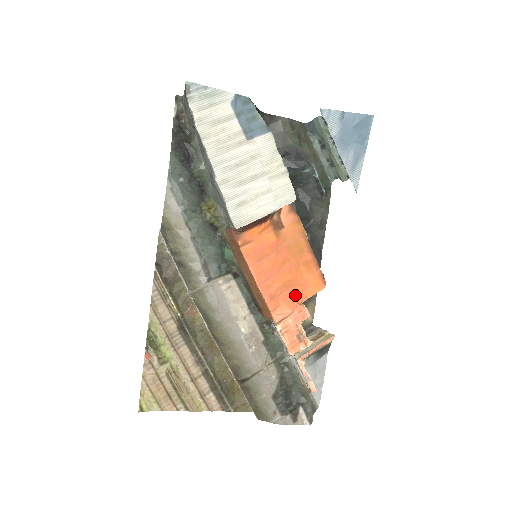
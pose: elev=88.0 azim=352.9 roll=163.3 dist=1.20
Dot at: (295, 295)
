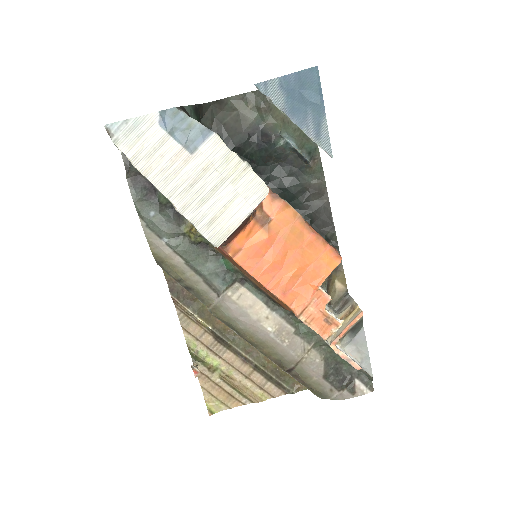
Dot at: (309, 281)
